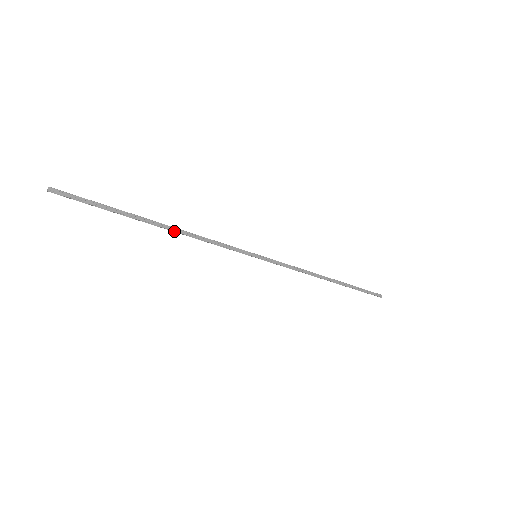
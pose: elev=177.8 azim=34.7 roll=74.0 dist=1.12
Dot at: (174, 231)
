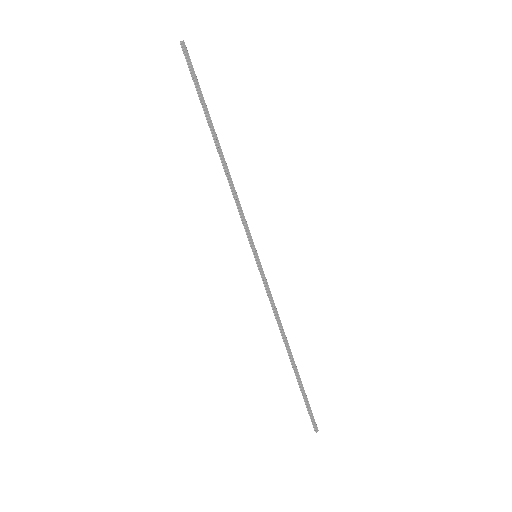
Dot at: (223, 162)
